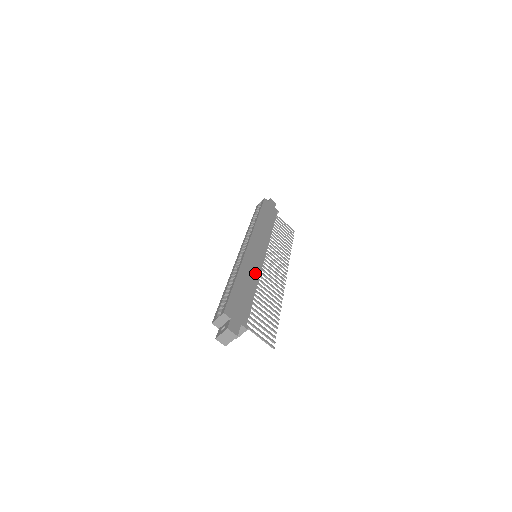
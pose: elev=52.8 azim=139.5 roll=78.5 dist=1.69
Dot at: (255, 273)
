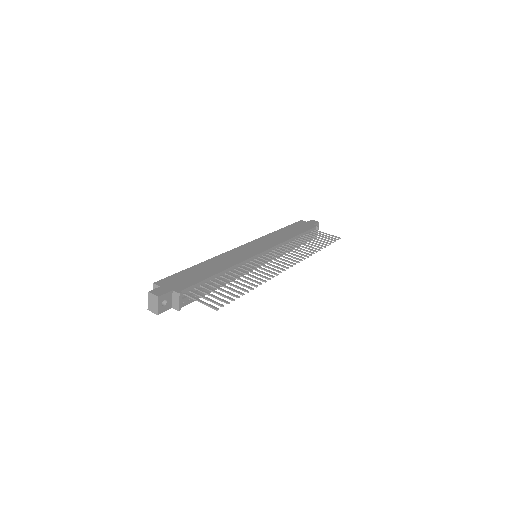
Dot at: (233, 261)
